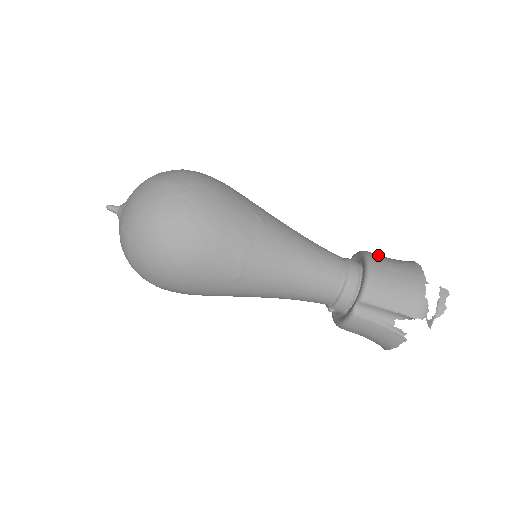
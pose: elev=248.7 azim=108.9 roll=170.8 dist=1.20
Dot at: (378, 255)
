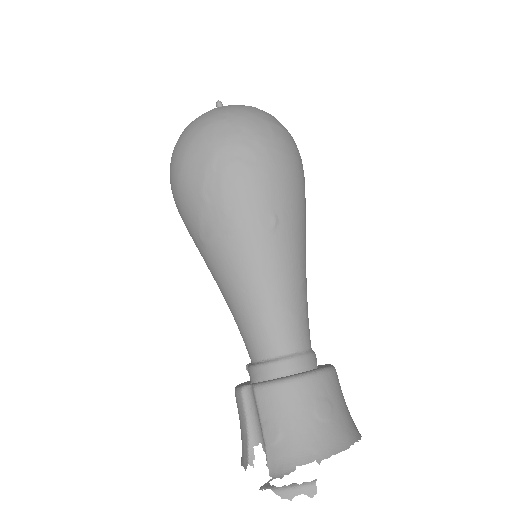
Dot at: (333, 387)
